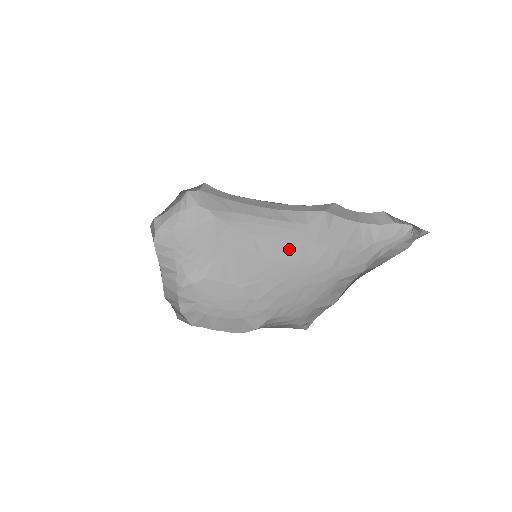
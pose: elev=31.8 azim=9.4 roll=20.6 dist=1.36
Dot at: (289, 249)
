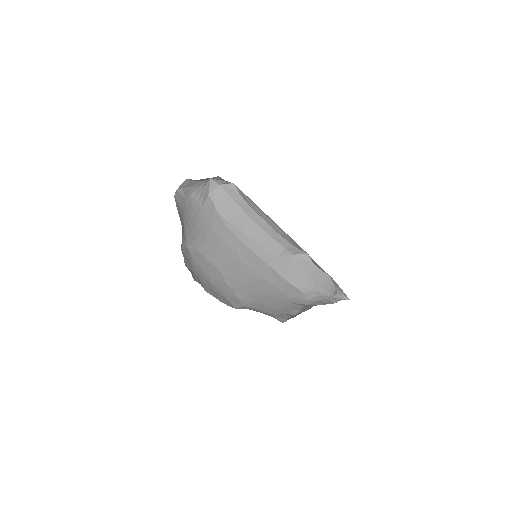
Dot at: (261, 265)
